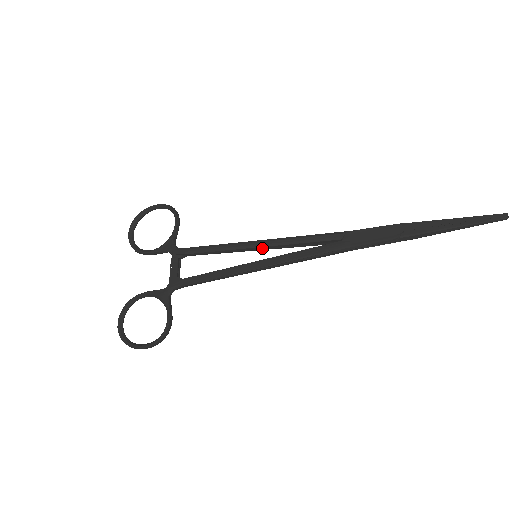
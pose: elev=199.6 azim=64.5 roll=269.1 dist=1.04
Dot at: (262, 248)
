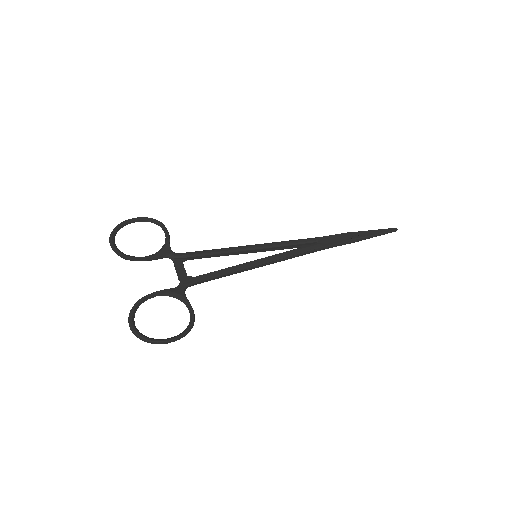
Dot at: (259, 250)
